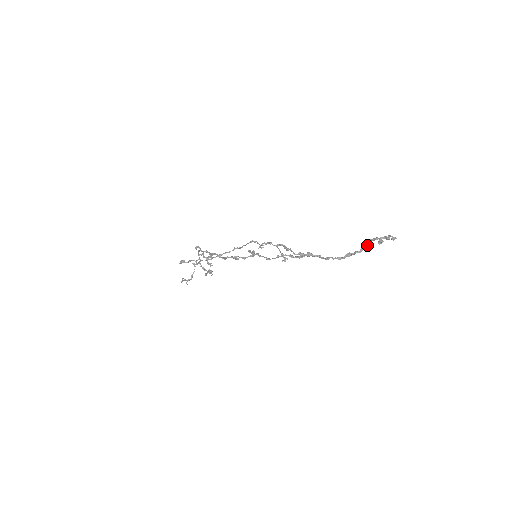
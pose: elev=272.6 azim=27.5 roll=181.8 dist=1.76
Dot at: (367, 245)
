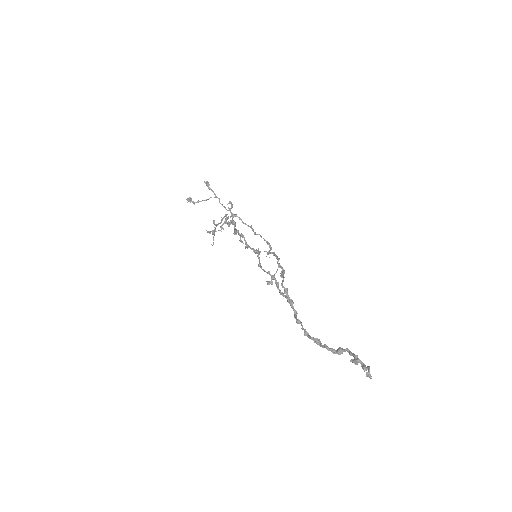
Dot at: (341, 353)
